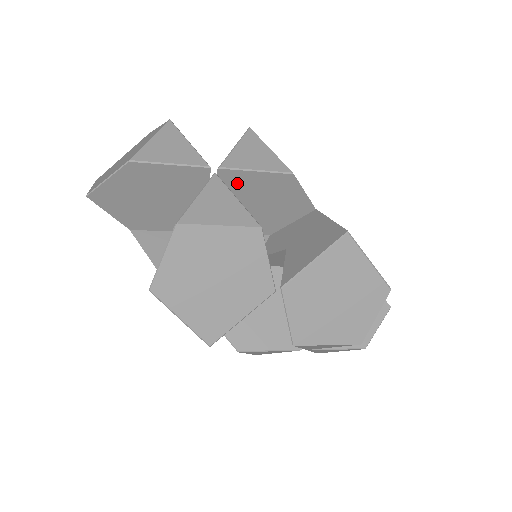
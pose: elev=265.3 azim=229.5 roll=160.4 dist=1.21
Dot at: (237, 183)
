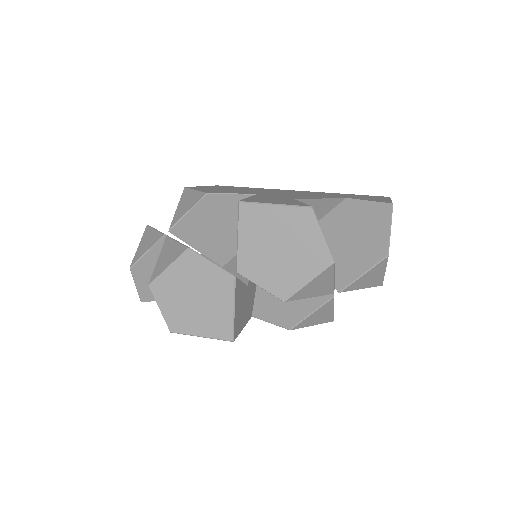
Dot at: (190, 228)
